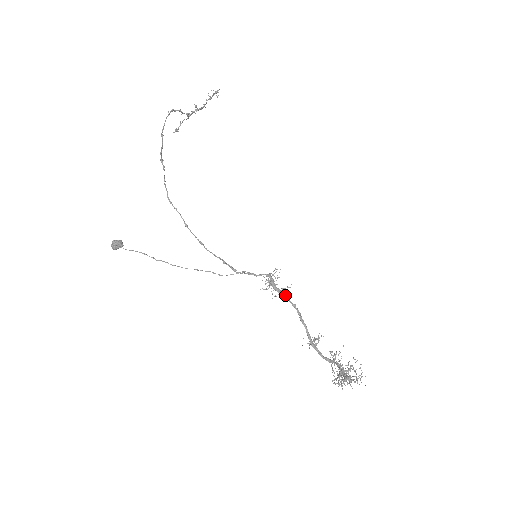
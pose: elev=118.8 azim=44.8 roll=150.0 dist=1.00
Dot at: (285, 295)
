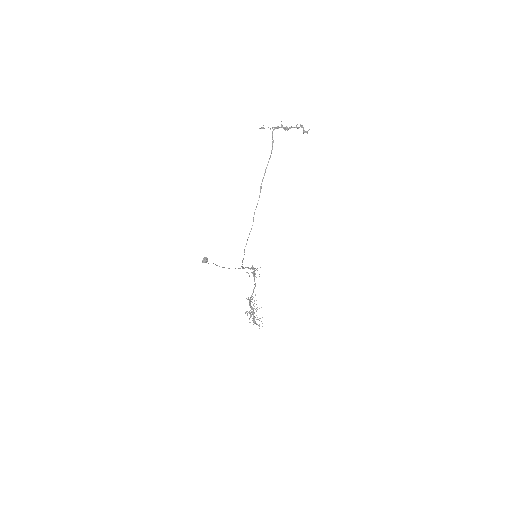
Dot at: occluded
